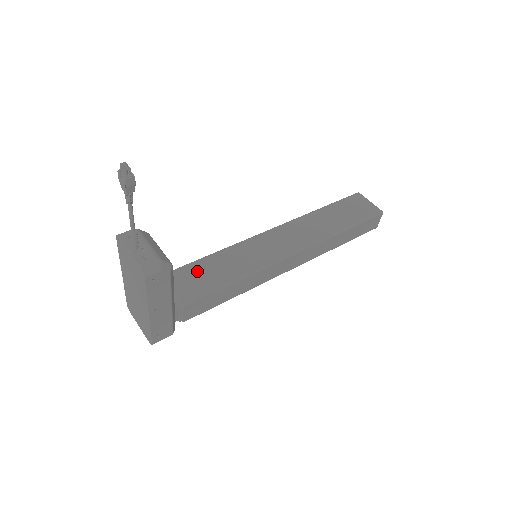
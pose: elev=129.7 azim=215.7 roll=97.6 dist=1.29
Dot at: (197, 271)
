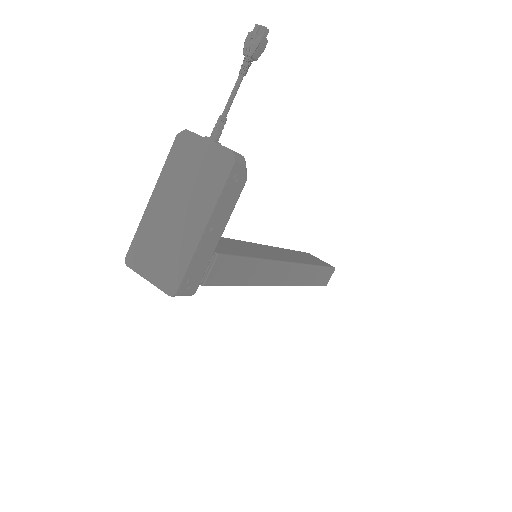
Dot at: occluded
